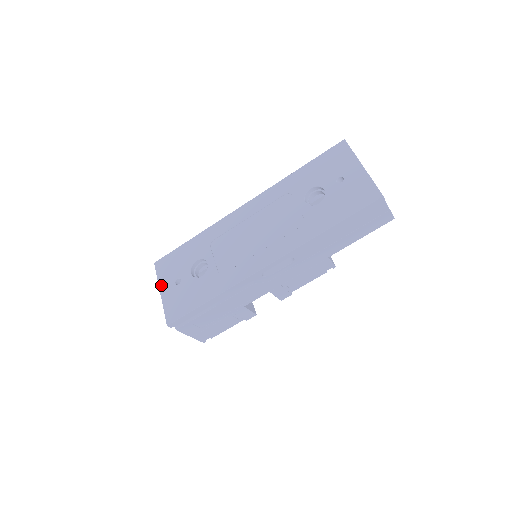
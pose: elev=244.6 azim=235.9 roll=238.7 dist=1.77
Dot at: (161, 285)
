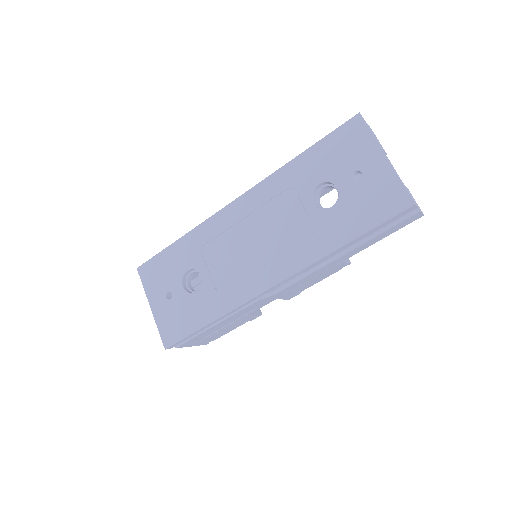
Dot at: (150, 298)
